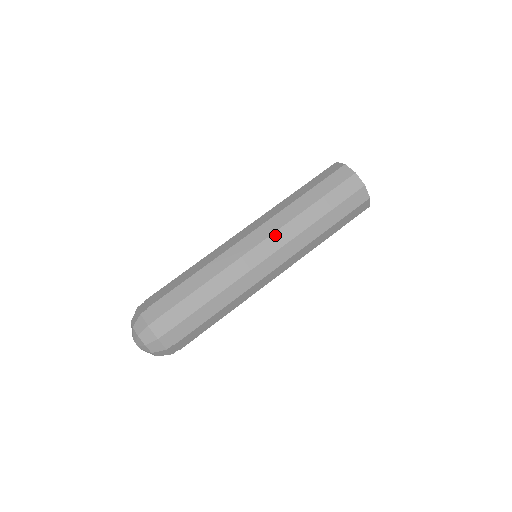
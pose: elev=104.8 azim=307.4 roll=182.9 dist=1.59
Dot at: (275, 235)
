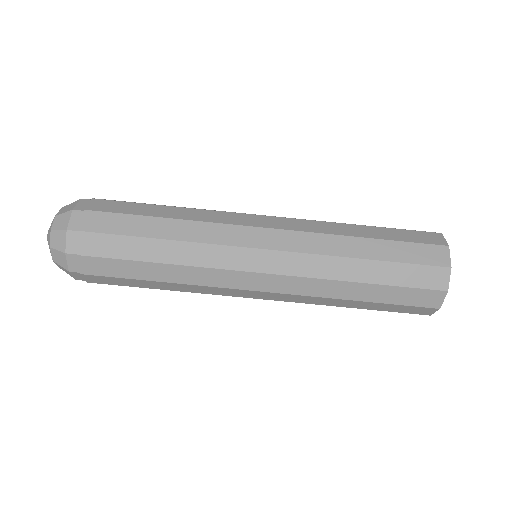
Dot at: (292, 255)
